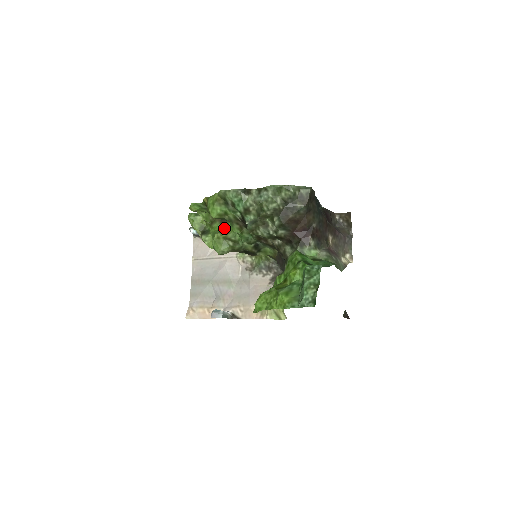
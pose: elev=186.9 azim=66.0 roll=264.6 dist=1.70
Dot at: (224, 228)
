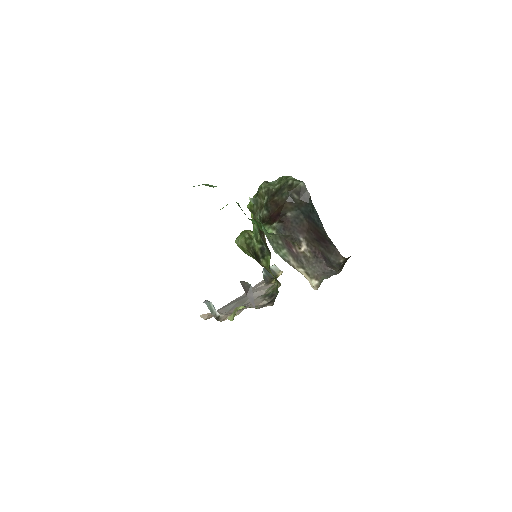
Dot at: occluded
